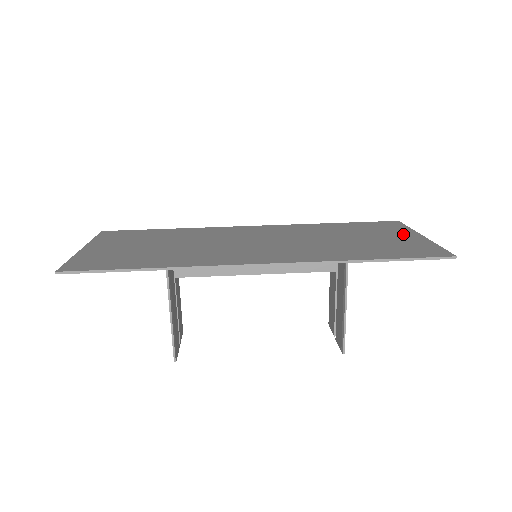
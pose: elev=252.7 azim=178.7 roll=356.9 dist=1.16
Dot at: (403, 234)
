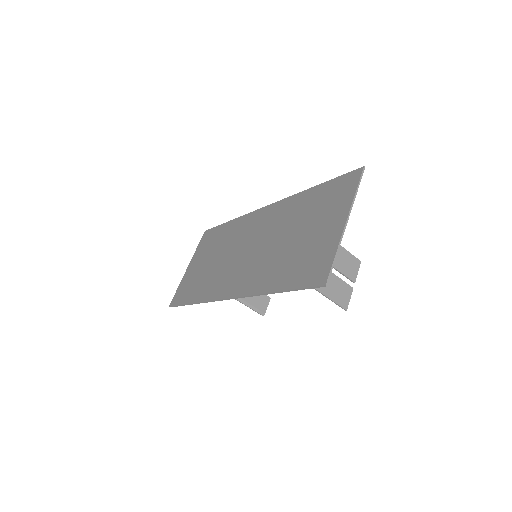
Dot at: (335, 218)
